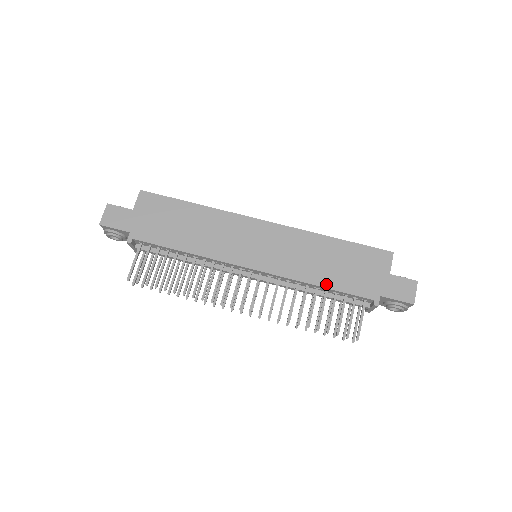
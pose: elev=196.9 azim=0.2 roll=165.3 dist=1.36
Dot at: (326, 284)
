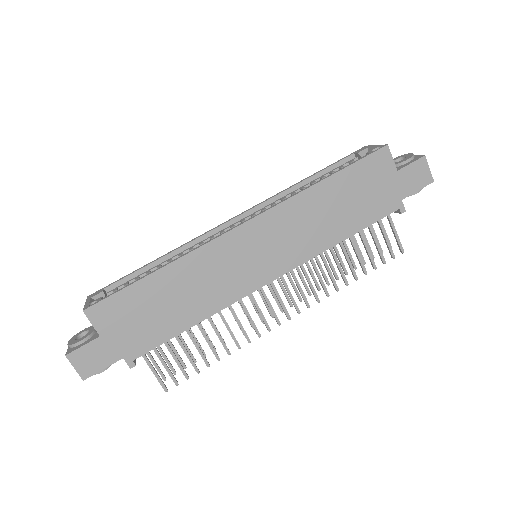
Dot at: (349, 233)
